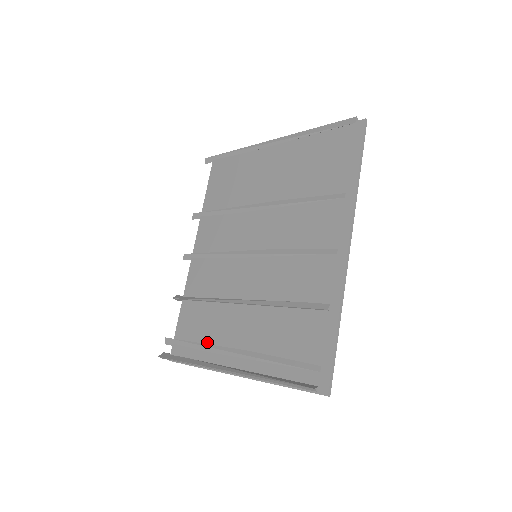
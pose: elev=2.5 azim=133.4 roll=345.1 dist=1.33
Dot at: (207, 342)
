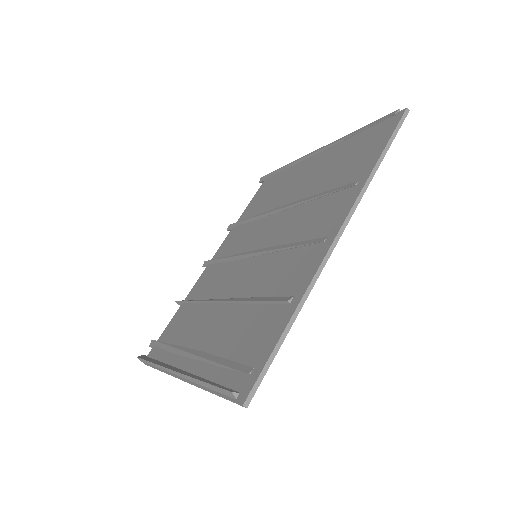
Dot at: (177, 343)
